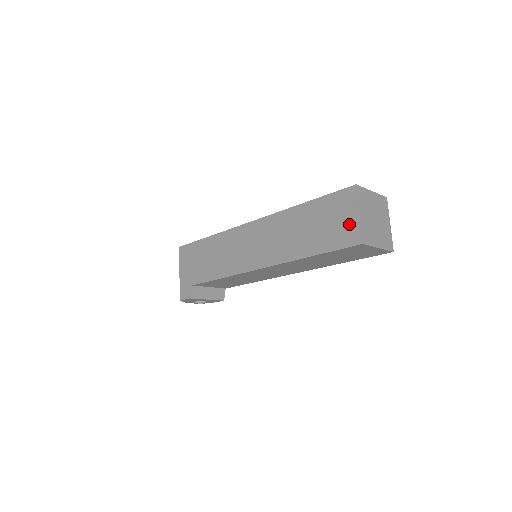
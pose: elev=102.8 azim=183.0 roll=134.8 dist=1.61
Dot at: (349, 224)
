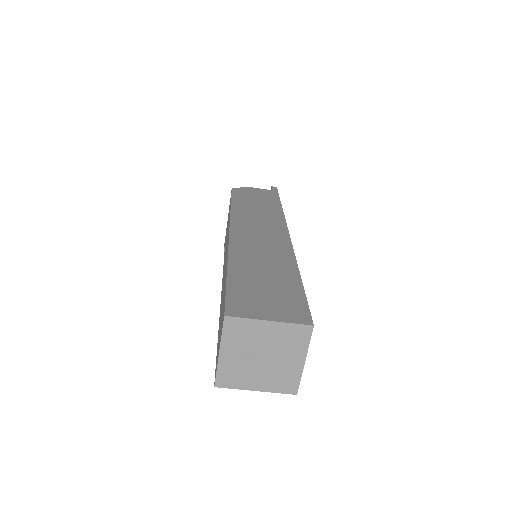
Dot at: (218, 351)
